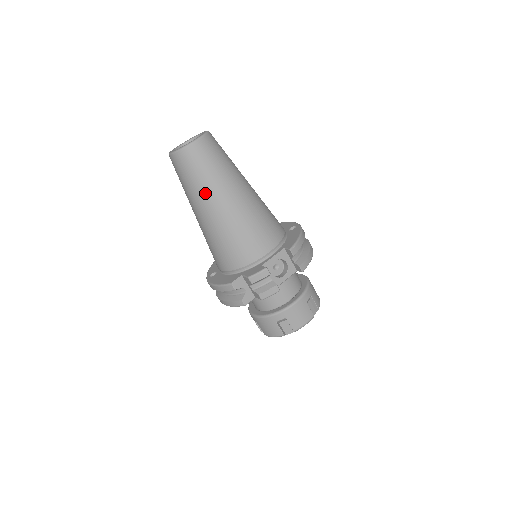
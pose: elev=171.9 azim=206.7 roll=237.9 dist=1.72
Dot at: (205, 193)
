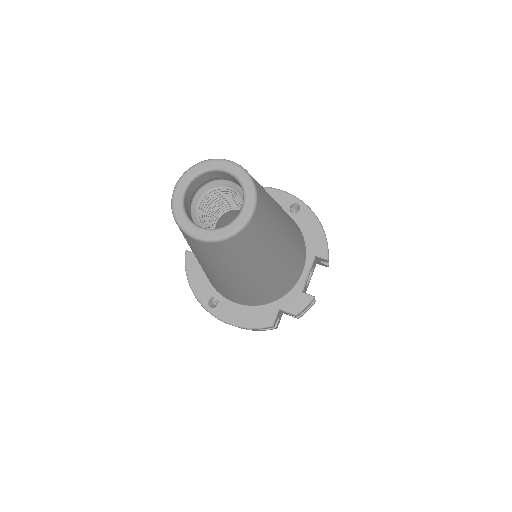
Dot at: (254, 265)
